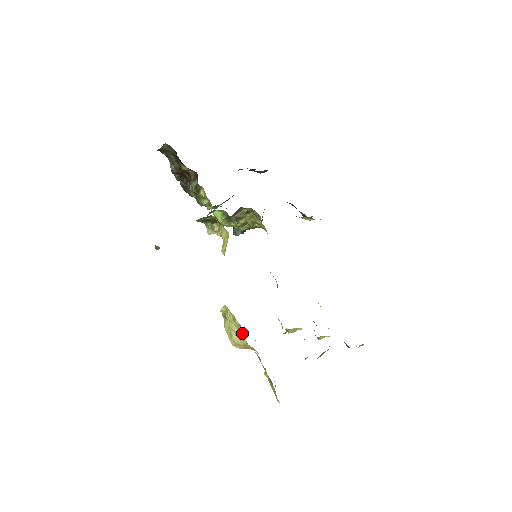
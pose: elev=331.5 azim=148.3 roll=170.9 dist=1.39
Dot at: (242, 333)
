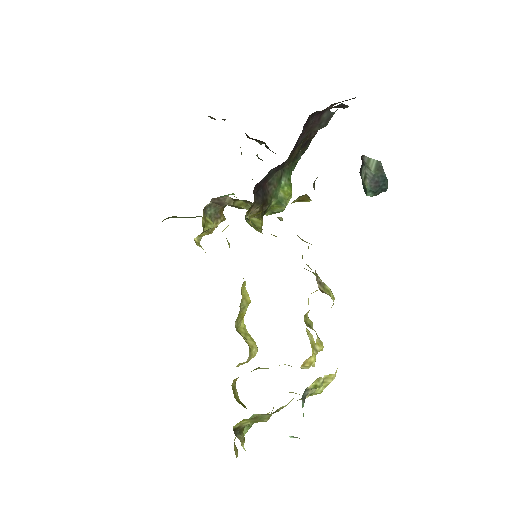
Dot at: occluded
